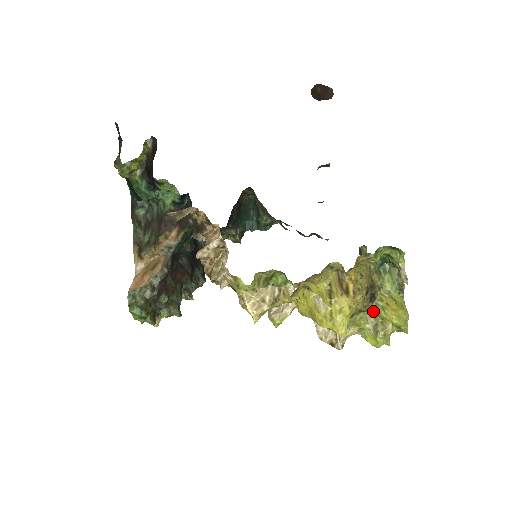
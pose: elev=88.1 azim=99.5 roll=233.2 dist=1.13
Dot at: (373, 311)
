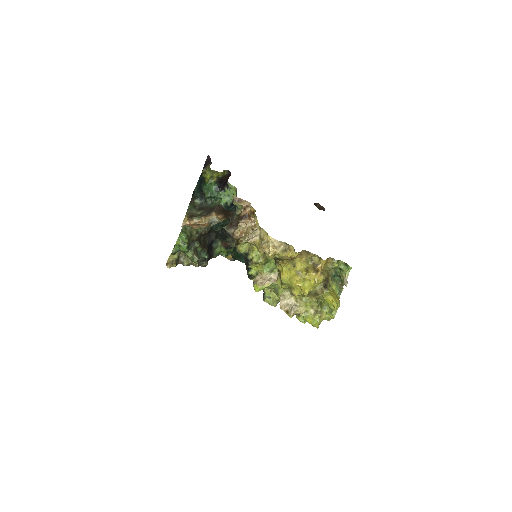
Dot at: (323, 294)
